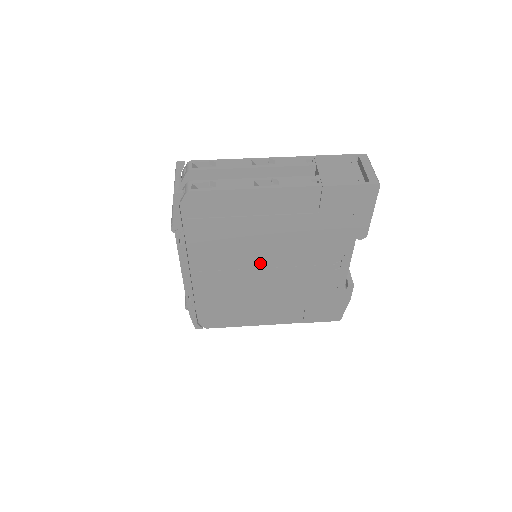
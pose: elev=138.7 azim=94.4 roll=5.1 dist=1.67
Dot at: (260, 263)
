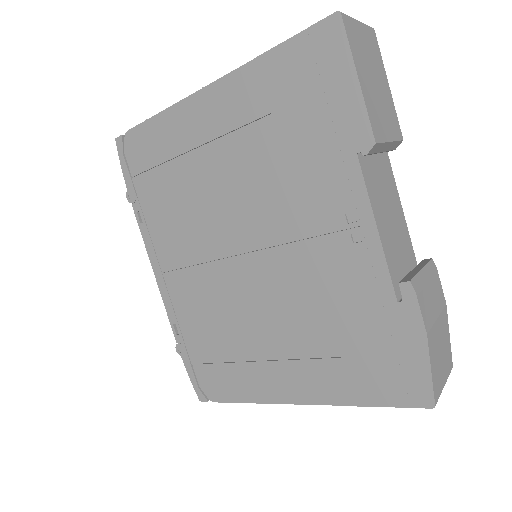
Dot at: (233, 244)
